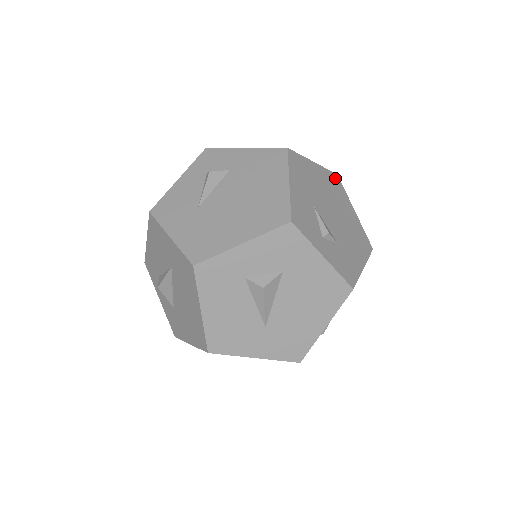
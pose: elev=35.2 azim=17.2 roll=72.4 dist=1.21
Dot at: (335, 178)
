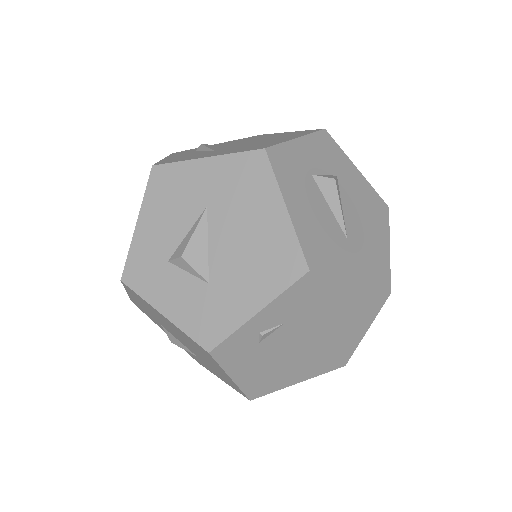
Dot at: occluded
